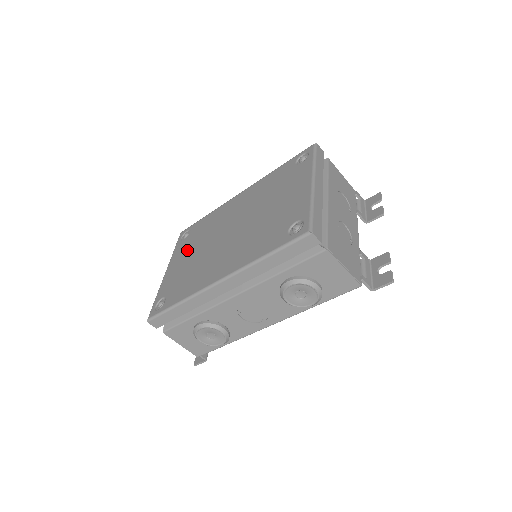
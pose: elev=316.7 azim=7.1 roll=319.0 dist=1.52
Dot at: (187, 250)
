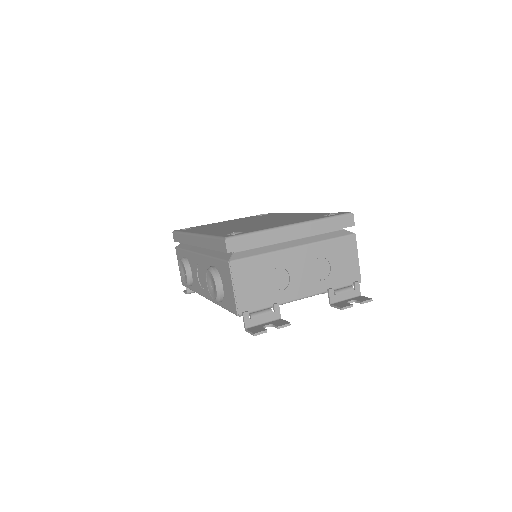
Dot at: (241, 219)
